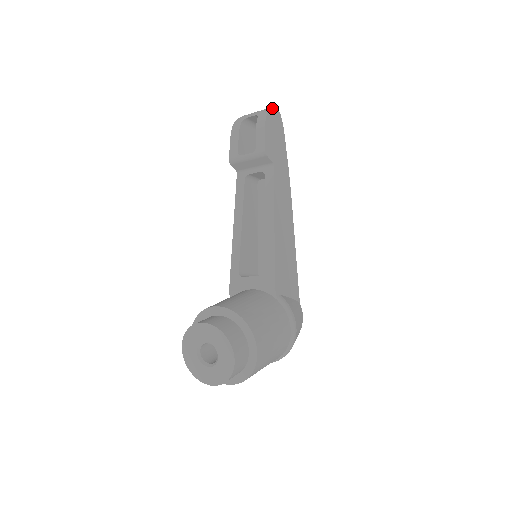
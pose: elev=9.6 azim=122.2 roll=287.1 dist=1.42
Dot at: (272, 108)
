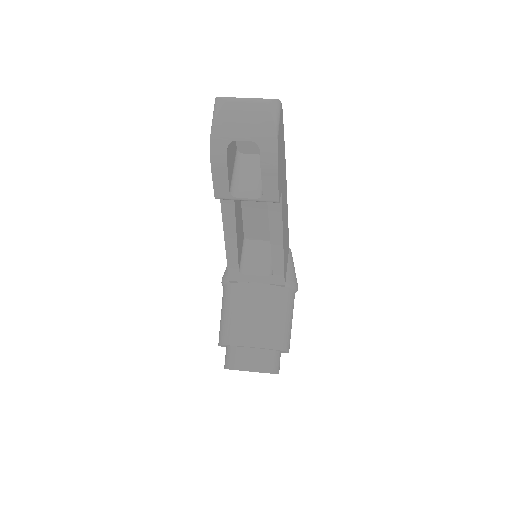
Dot at: (273, 110)
